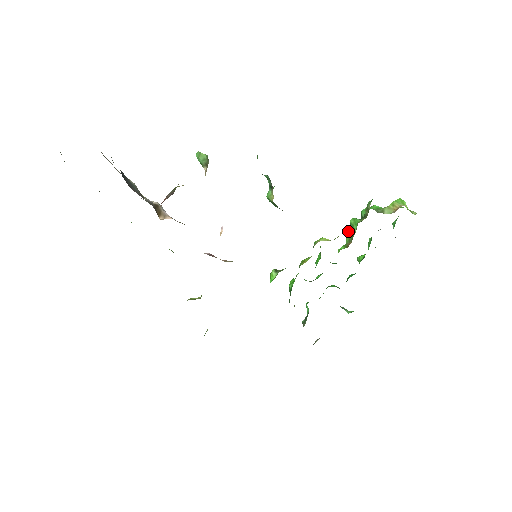
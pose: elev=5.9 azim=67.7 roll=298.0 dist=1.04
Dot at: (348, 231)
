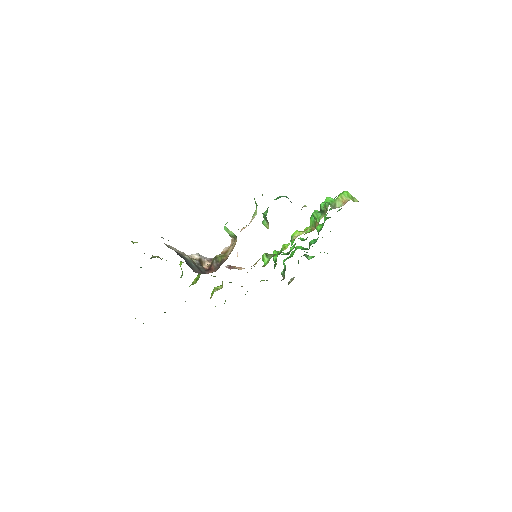
Dot at: (311, 218)
